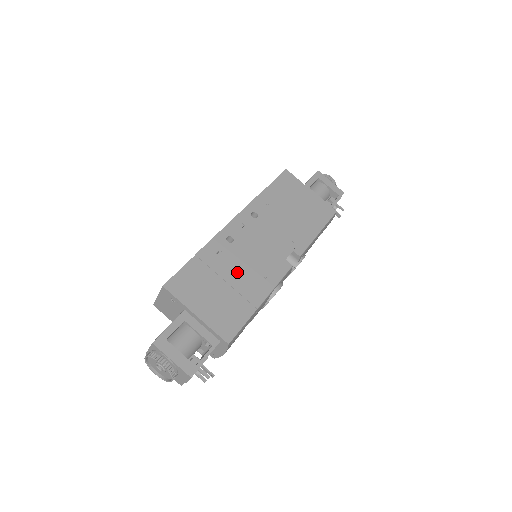
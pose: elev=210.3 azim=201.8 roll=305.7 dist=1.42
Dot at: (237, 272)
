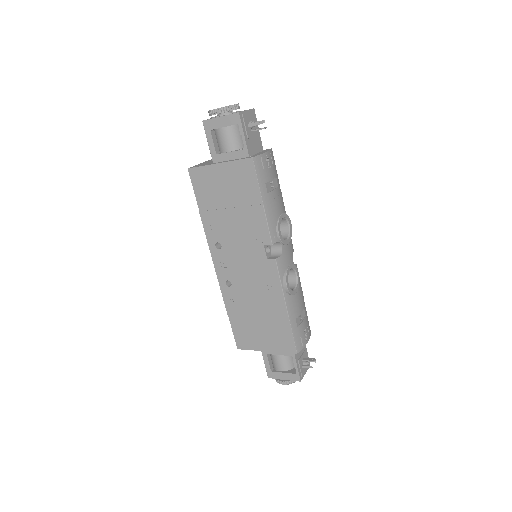
Dot at: (255, 303)
